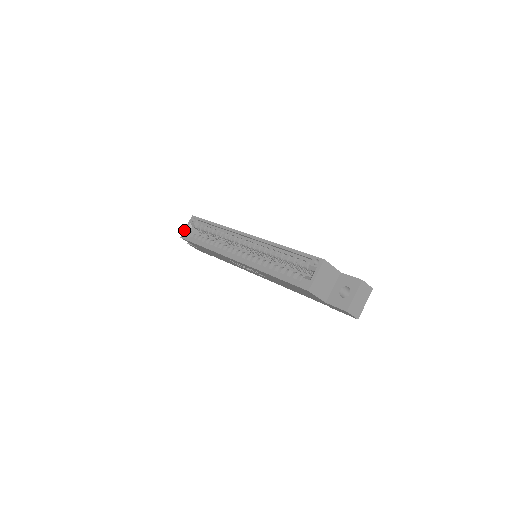
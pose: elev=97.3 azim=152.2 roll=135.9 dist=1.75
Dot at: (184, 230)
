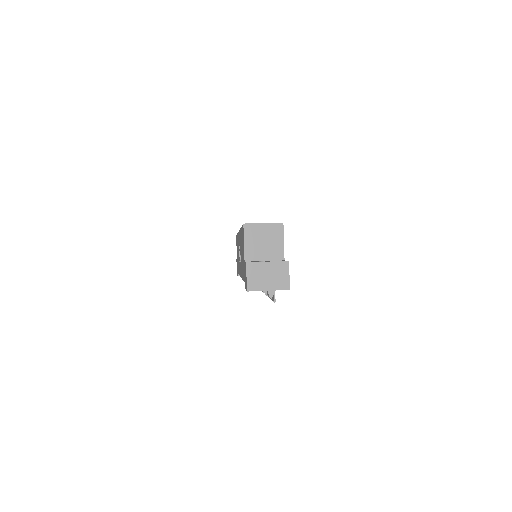
Dot at: occluded
